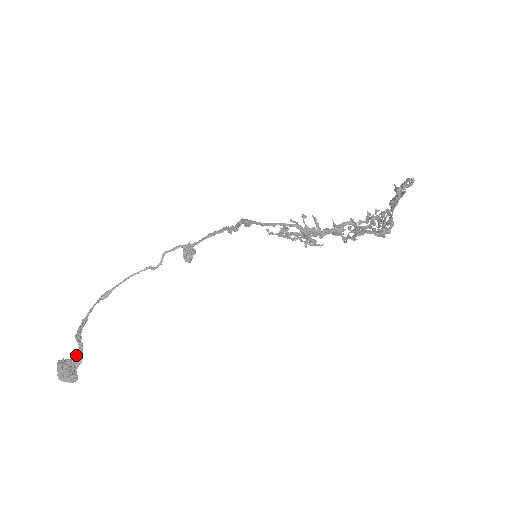
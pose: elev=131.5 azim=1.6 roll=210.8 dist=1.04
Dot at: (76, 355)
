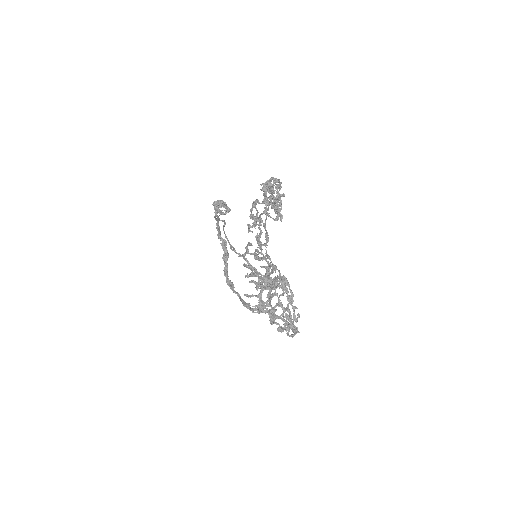
Dot at: occluded
